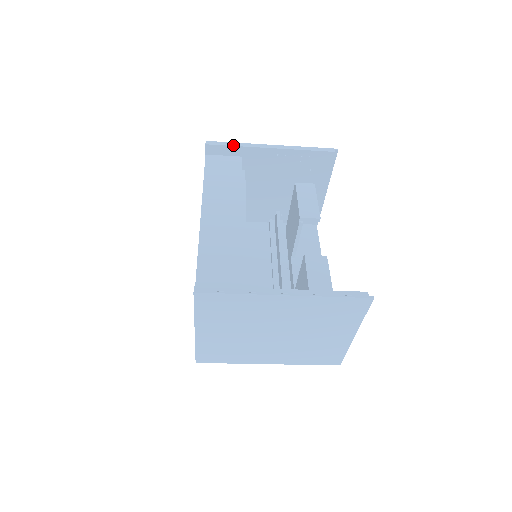
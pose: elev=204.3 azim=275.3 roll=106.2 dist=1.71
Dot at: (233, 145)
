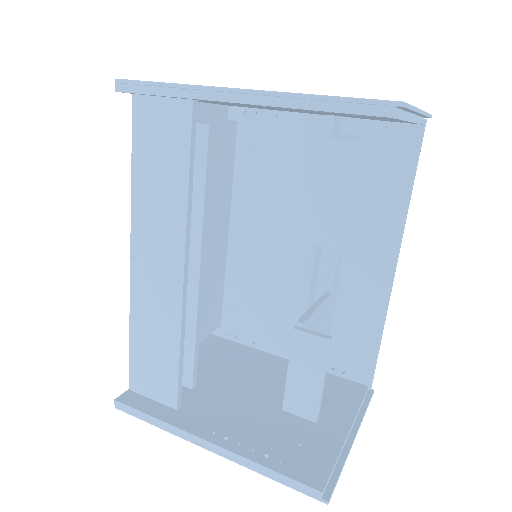
Dot at: (160, 93)
